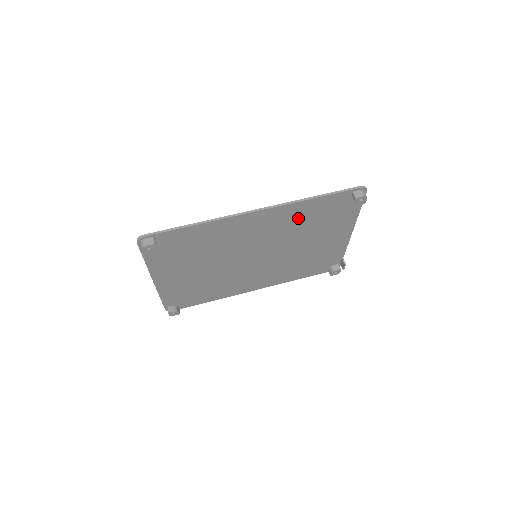
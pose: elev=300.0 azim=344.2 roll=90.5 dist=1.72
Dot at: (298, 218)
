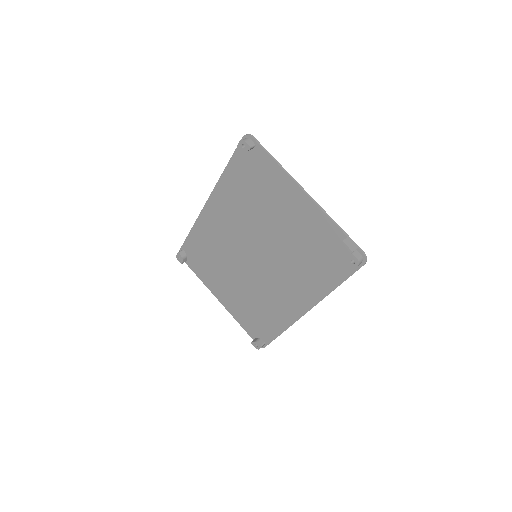
Dot at: (237, 196)
